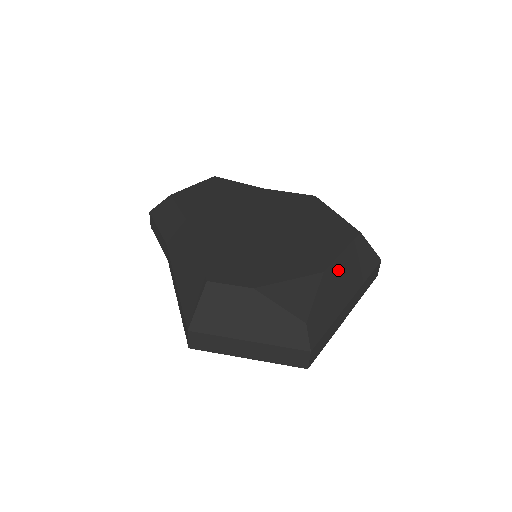
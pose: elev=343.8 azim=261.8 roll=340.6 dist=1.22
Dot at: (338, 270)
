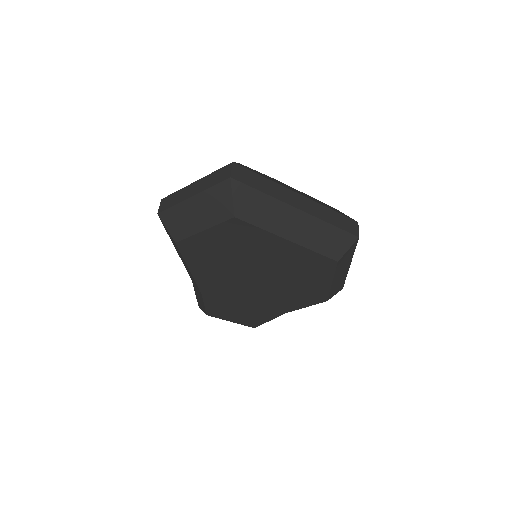
Dot at: occluded
